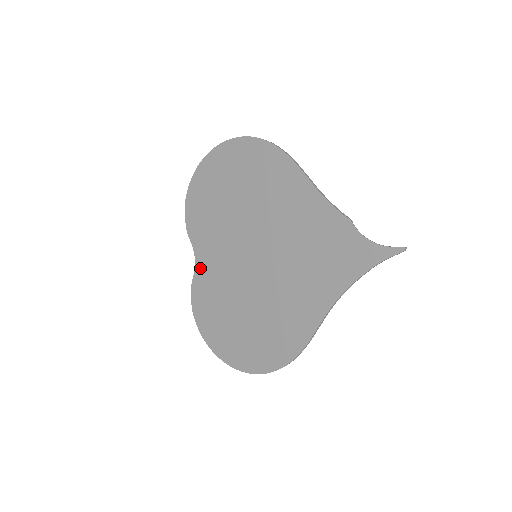
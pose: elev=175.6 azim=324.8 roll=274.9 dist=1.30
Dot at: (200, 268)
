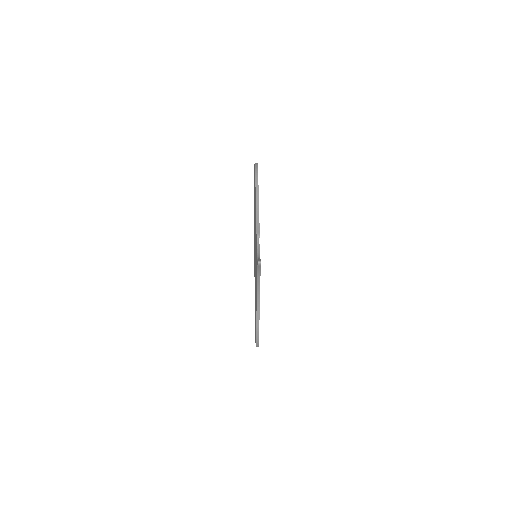
Dot at: (254, 261)
